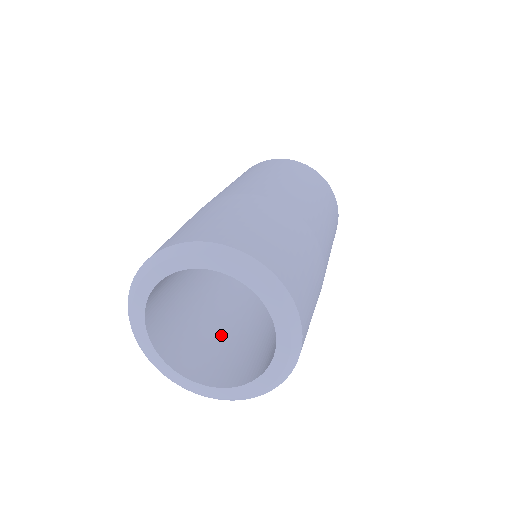
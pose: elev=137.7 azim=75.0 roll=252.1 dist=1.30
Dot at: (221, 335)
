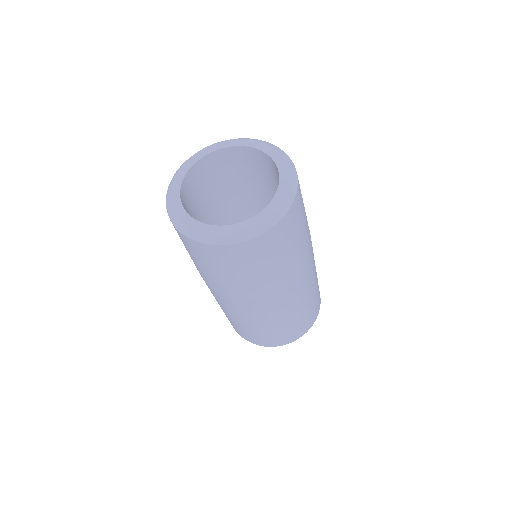
Dot at: occluded
